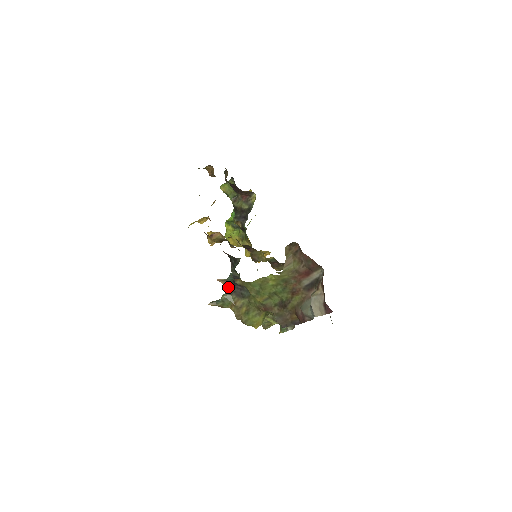
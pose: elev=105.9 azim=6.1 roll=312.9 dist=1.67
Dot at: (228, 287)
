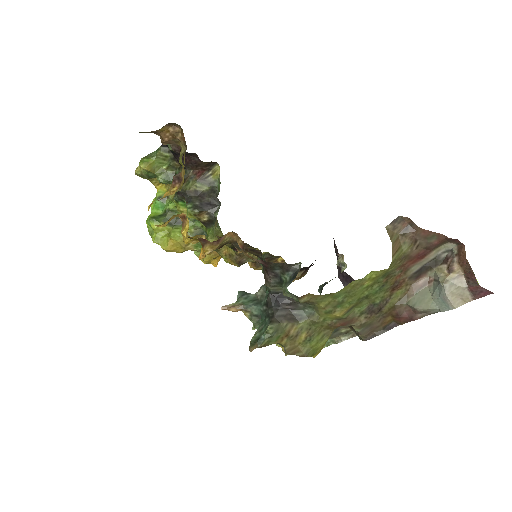
Dot at: (251, 313)
